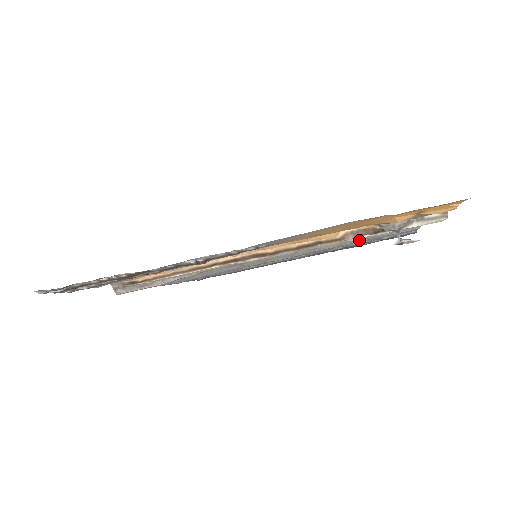
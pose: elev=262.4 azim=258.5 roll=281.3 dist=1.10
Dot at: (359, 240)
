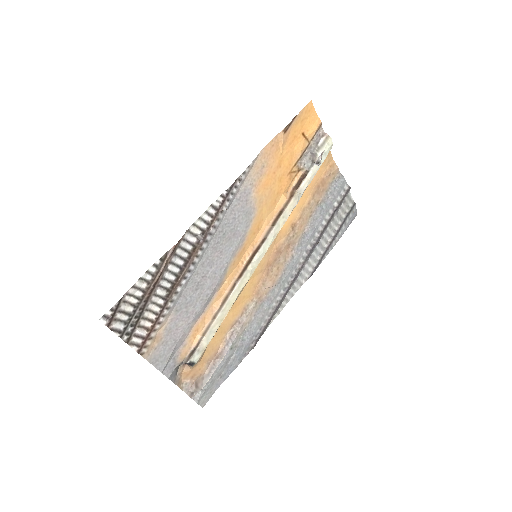
Dot at: (321, 216)
